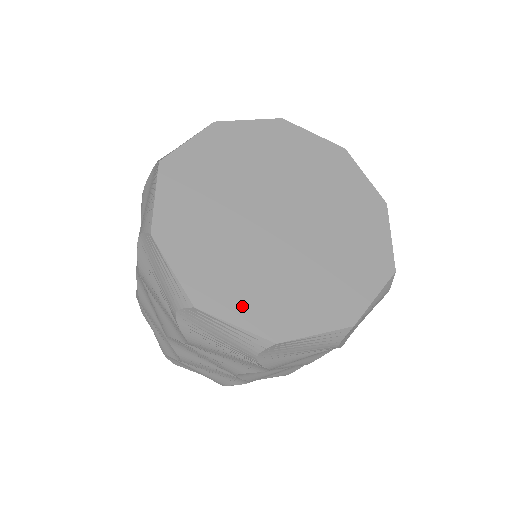
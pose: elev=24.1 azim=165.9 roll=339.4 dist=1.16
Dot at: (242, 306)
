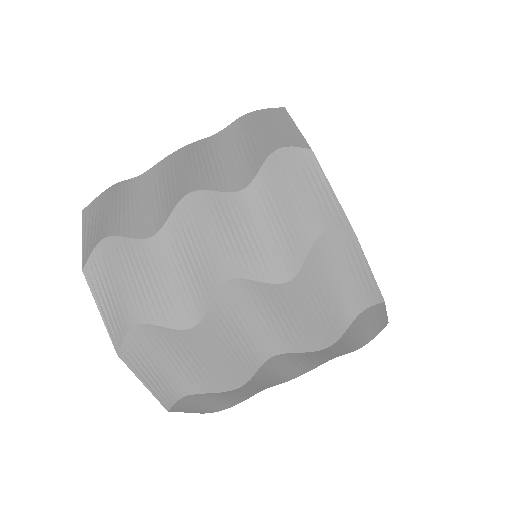
Dot at: occluded
